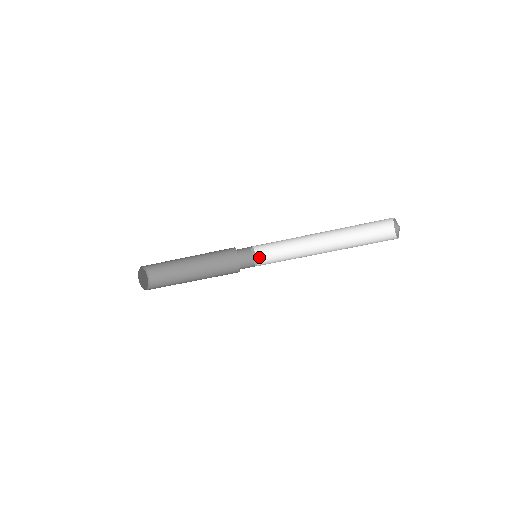
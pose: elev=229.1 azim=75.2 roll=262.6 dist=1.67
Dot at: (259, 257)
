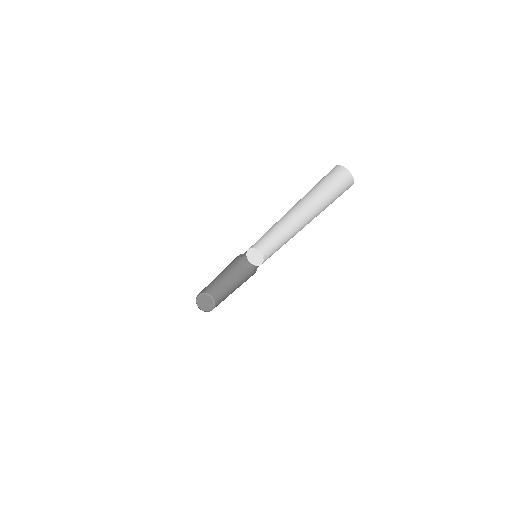
Dot at: (264, 253)
